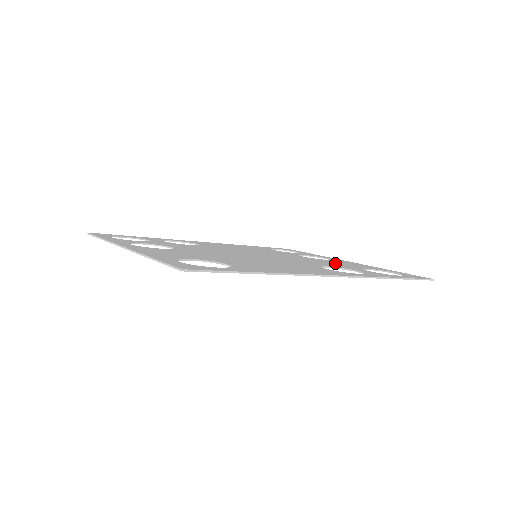
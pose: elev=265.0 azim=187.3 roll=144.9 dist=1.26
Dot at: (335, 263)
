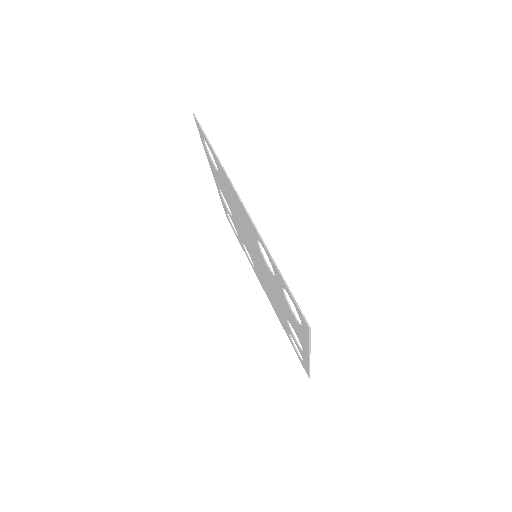
Dot at: occluded
